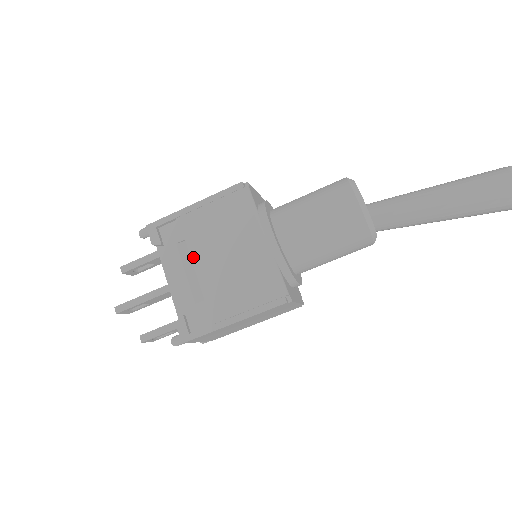
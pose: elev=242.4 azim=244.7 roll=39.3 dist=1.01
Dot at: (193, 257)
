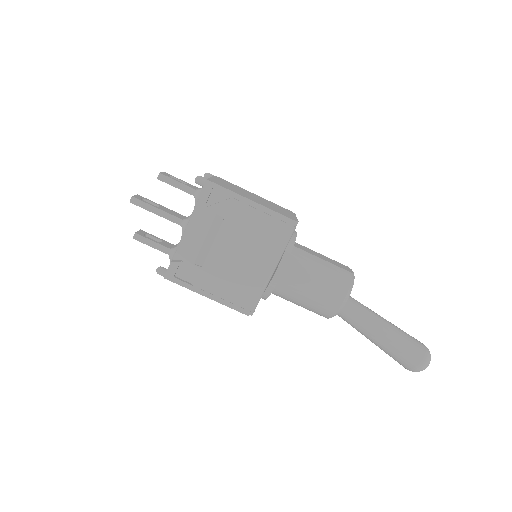
Dot at: (219, 235)
